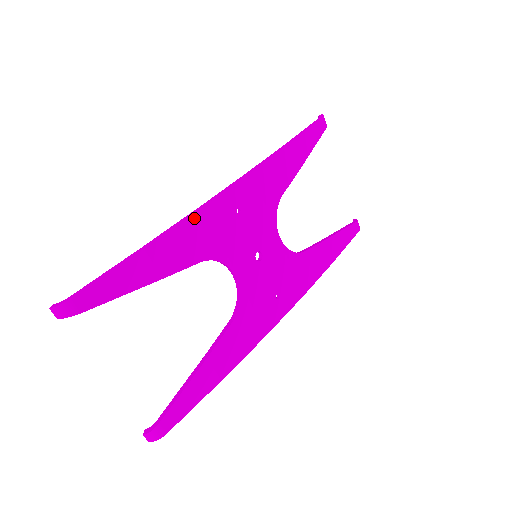
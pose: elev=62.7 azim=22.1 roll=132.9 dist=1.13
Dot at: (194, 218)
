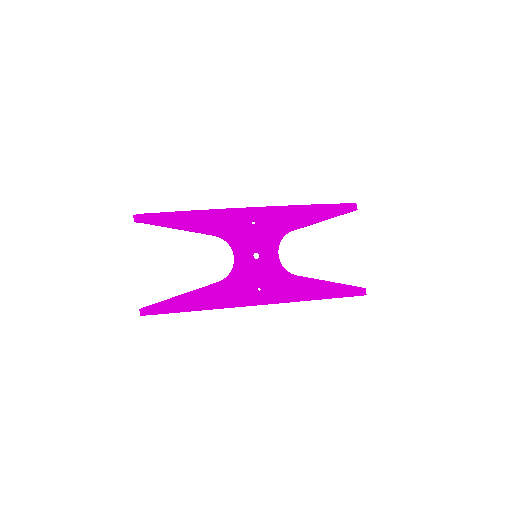
Dot at: (223, 211)
